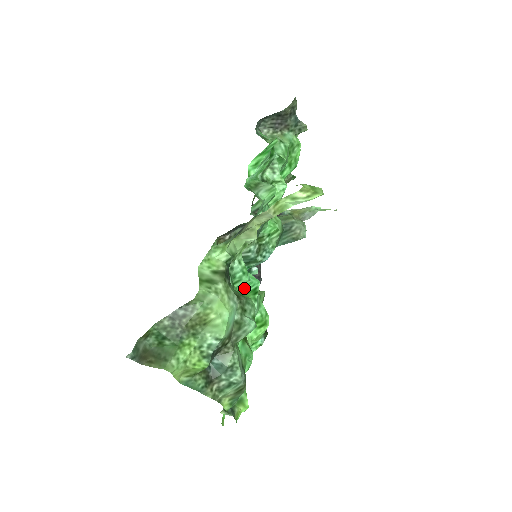
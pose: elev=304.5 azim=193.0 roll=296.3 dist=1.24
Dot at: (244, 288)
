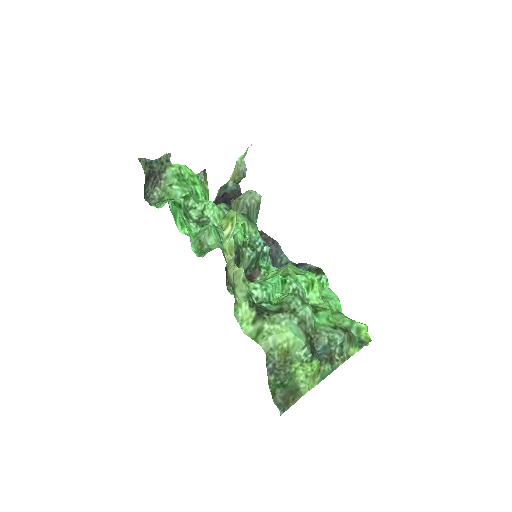
Dot at: (277, 291)
